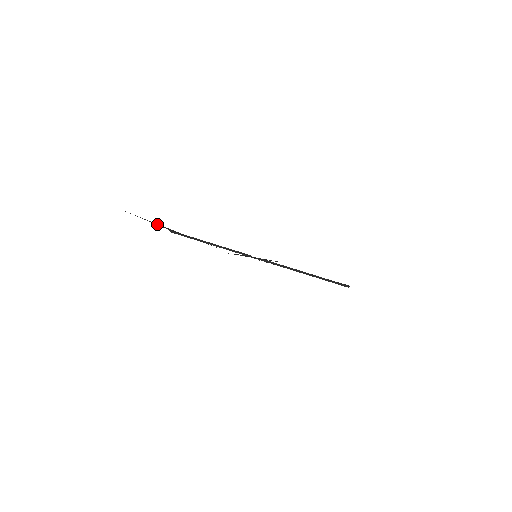
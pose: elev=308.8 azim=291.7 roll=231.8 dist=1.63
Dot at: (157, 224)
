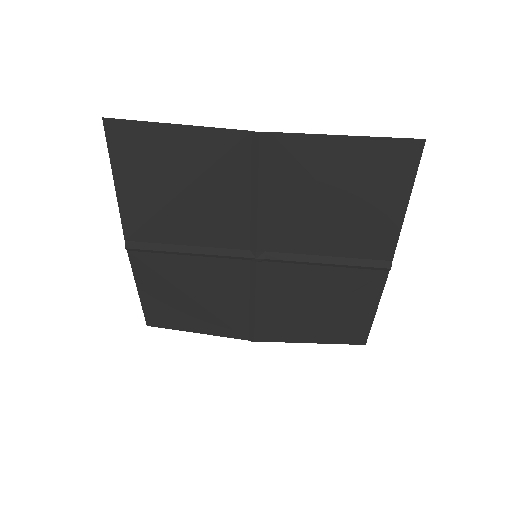
Dot at: (138, 156)
